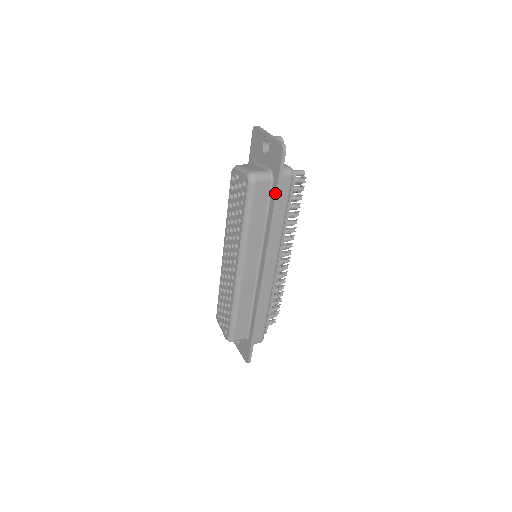
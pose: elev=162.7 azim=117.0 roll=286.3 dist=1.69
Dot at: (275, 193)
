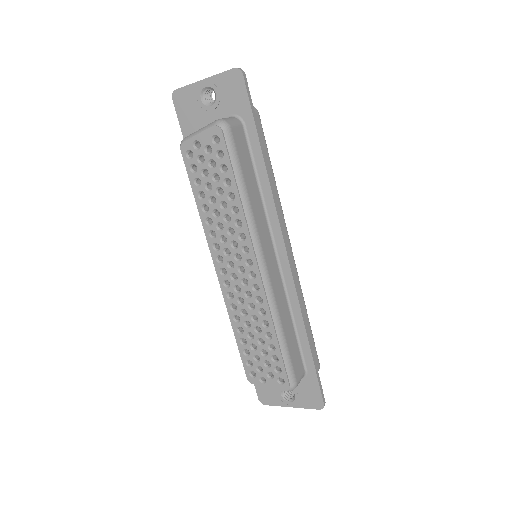
Dot at: (256, 135)
